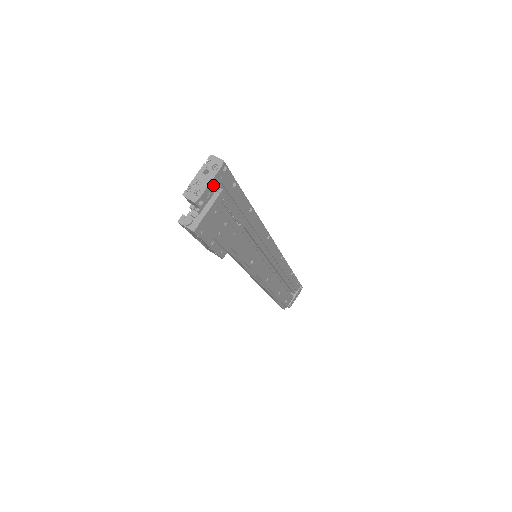
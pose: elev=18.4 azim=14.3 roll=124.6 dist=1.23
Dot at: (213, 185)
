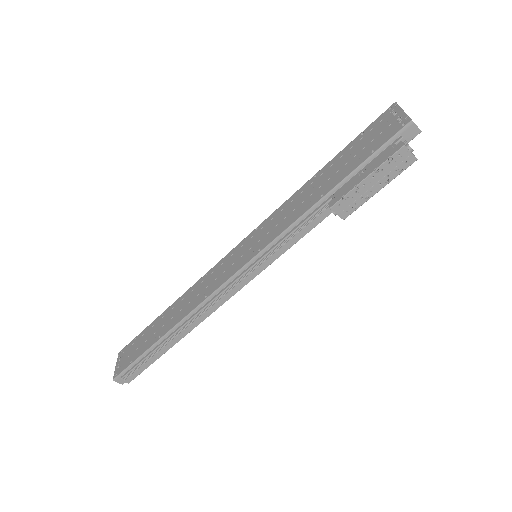
Dot at: occluded
